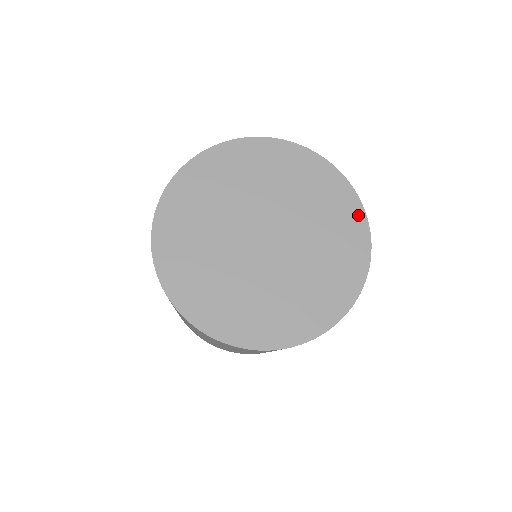
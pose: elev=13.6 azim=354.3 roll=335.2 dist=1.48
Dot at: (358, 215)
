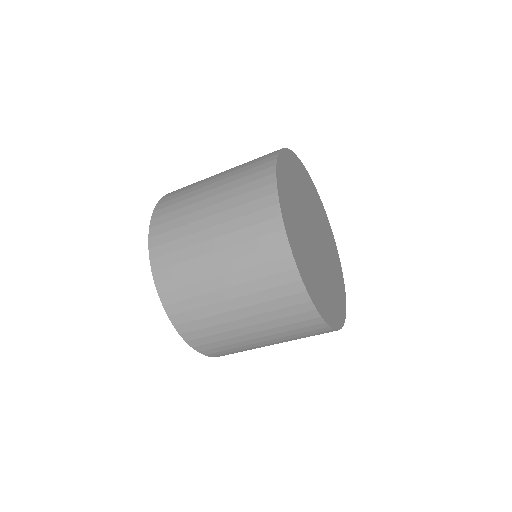
Dot at: (318, 195)
